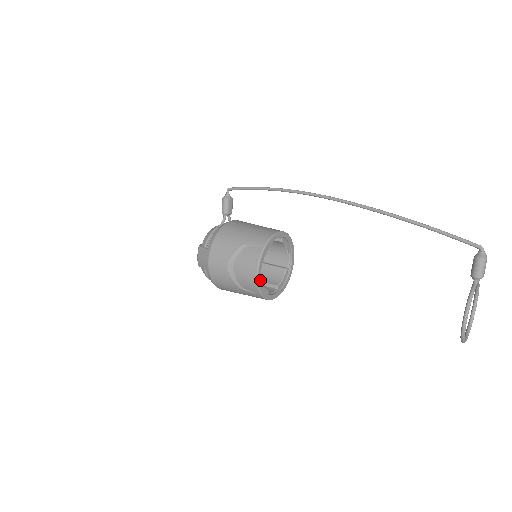
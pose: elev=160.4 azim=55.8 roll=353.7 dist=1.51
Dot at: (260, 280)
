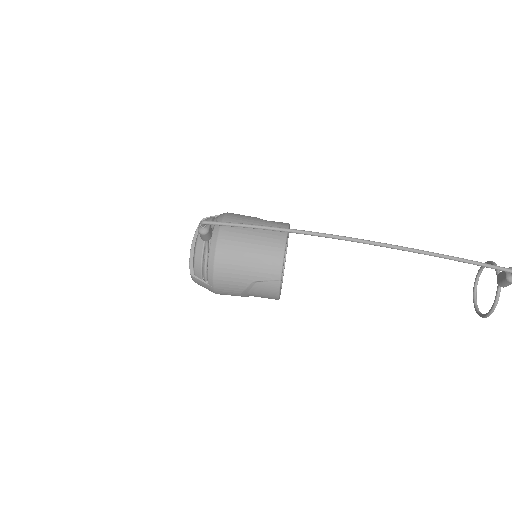
Dot at: occluded
